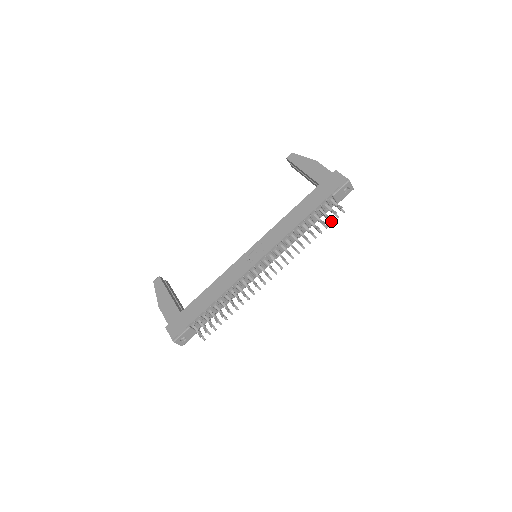
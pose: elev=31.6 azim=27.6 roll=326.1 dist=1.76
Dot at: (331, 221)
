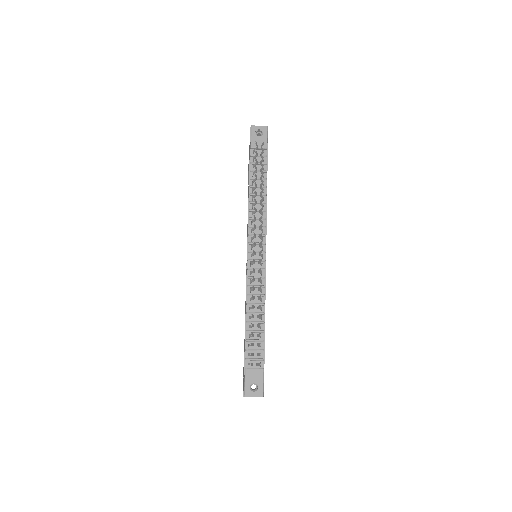
Dot at: (262, 160)
